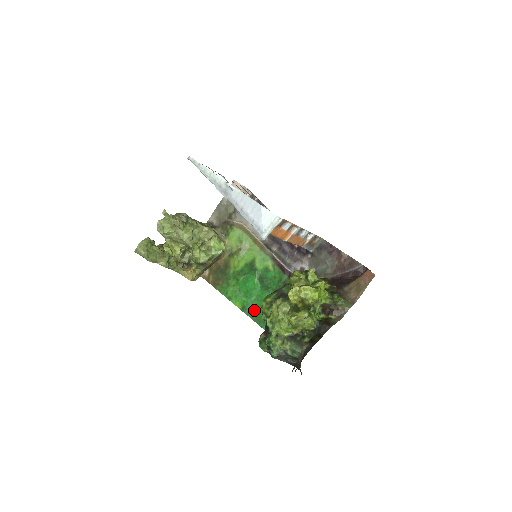
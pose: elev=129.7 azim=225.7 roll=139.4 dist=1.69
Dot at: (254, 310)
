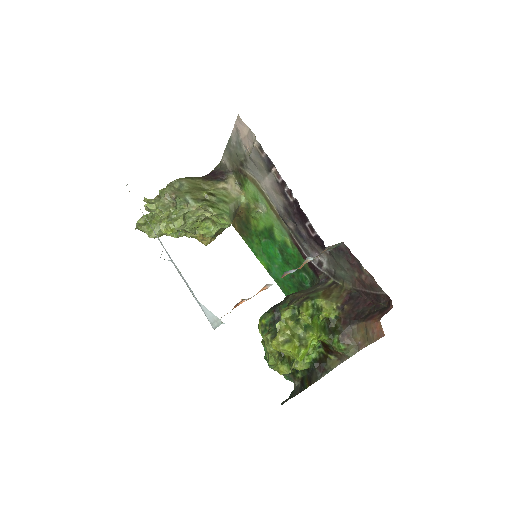
Dot at: (278, 277)
